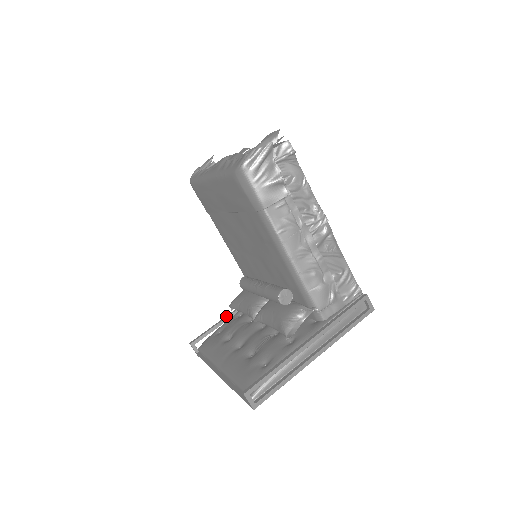
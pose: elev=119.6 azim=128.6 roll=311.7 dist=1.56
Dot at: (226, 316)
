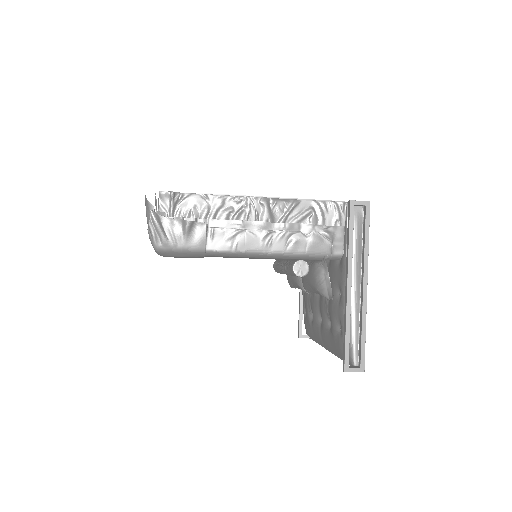
Dot at: (299, 294)
